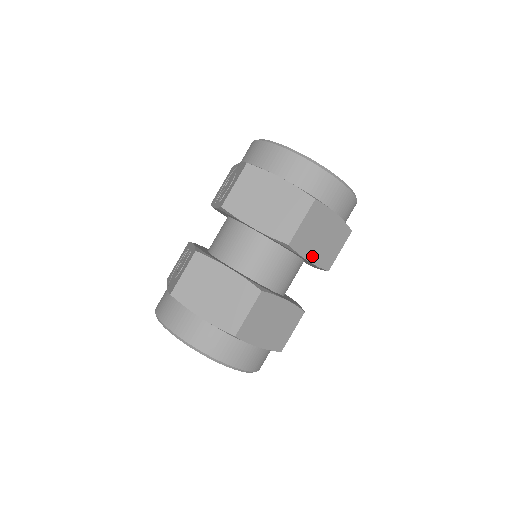
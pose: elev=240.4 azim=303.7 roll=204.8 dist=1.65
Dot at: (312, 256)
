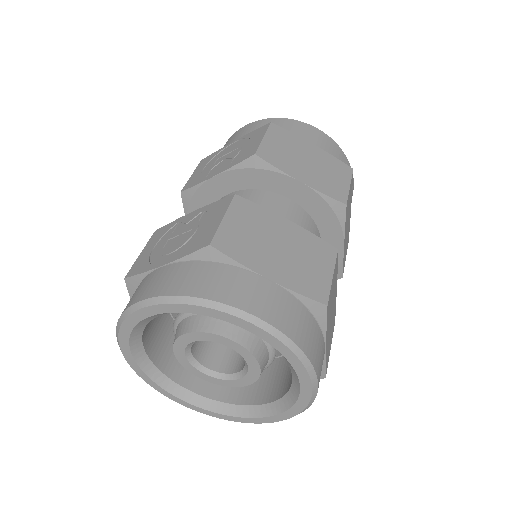
Dot at: (344, 242)
